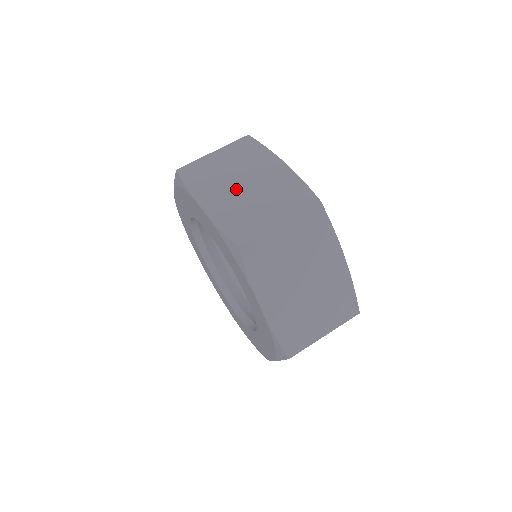
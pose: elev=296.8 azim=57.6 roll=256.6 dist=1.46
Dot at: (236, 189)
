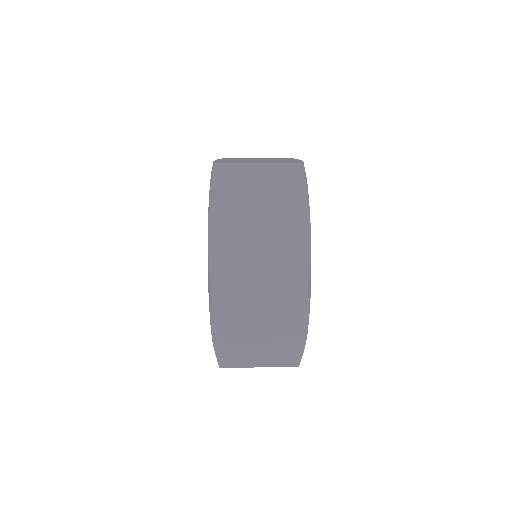
Dot at: (249, 225)
